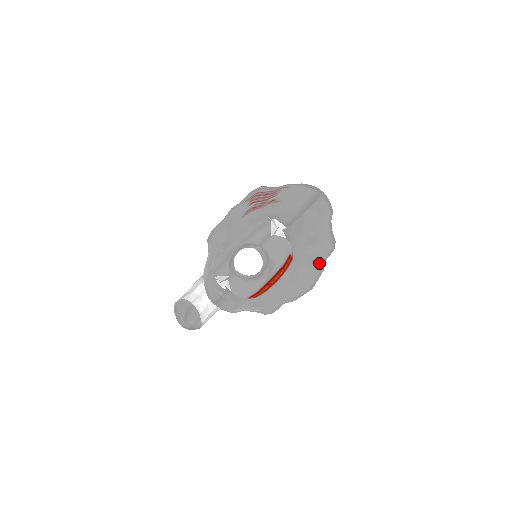
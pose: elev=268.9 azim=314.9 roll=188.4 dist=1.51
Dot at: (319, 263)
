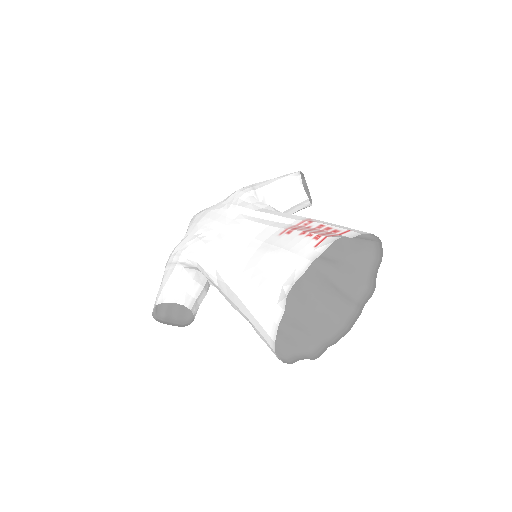
Dot at: (349, 299)
